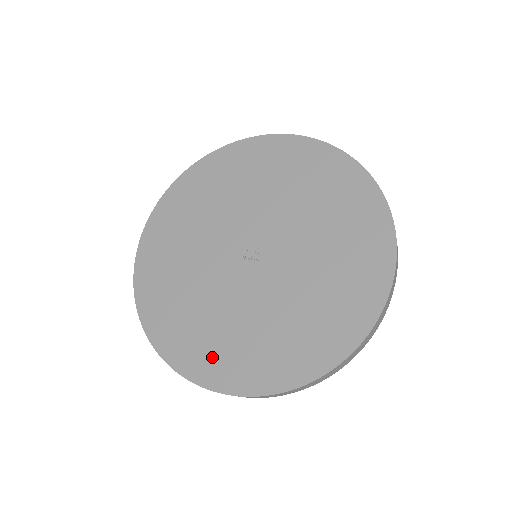
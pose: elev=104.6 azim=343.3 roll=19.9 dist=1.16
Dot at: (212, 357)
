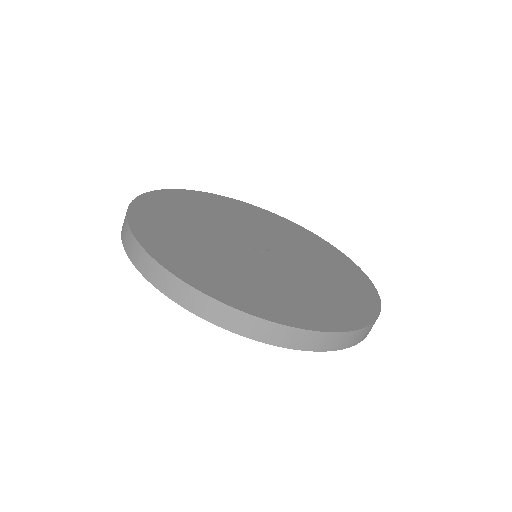
Dot at: (245, 293)
